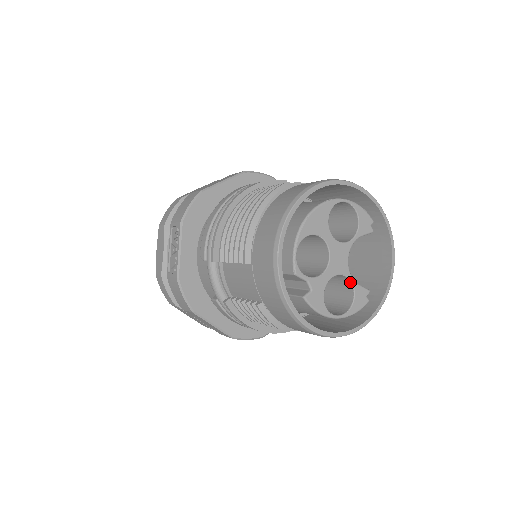
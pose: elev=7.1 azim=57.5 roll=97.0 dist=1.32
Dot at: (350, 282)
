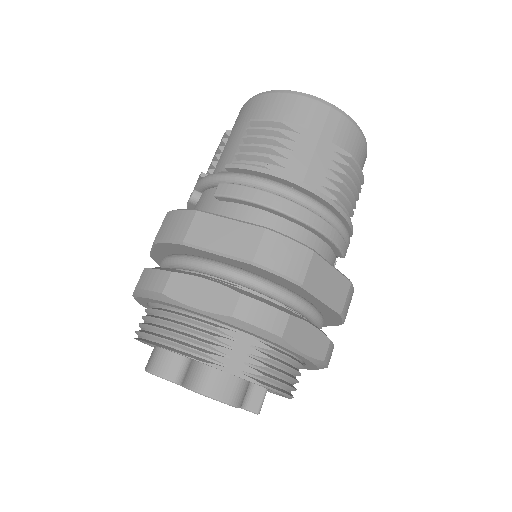
Dot at: occluded
